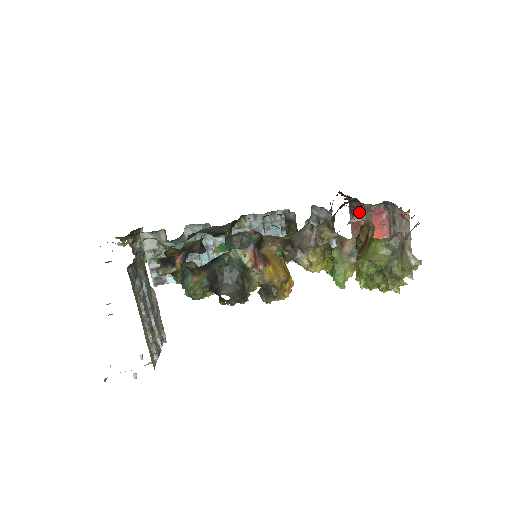
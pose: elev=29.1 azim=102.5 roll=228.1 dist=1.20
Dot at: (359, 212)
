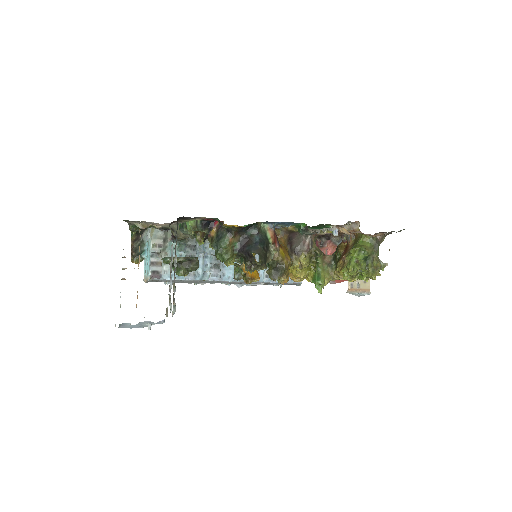
Dot at: (327, 247)
